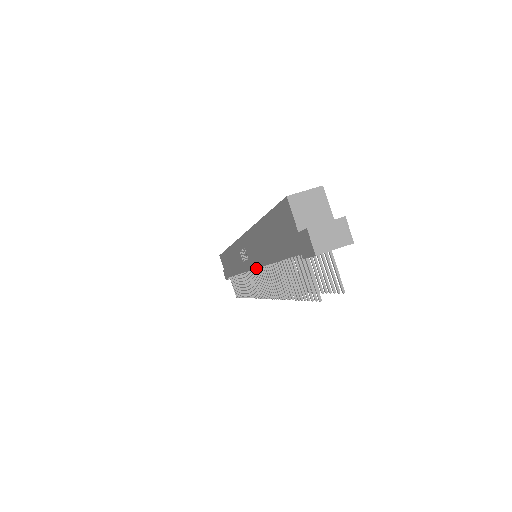
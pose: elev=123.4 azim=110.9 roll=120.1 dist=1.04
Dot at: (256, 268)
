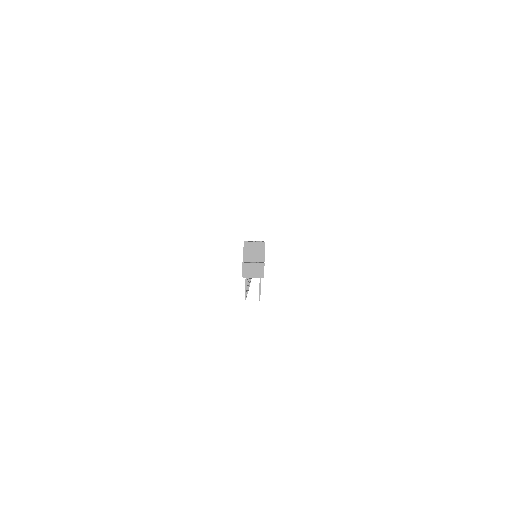
Dot at: occluded
